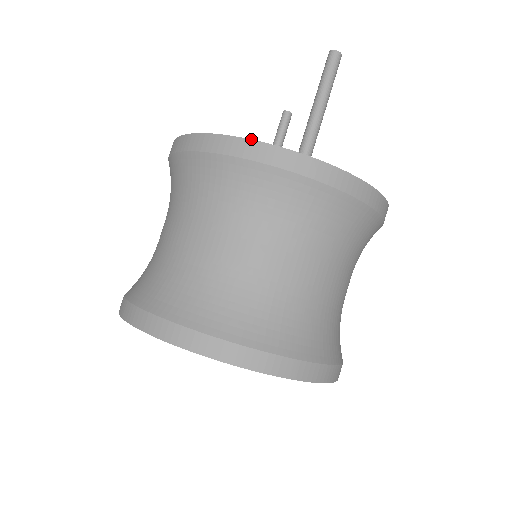
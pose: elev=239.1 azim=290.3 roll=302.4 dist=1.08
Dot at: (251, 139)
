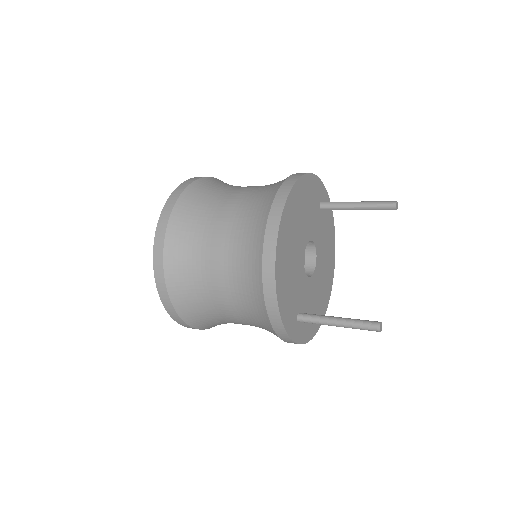
Dot at: (282, 321)
